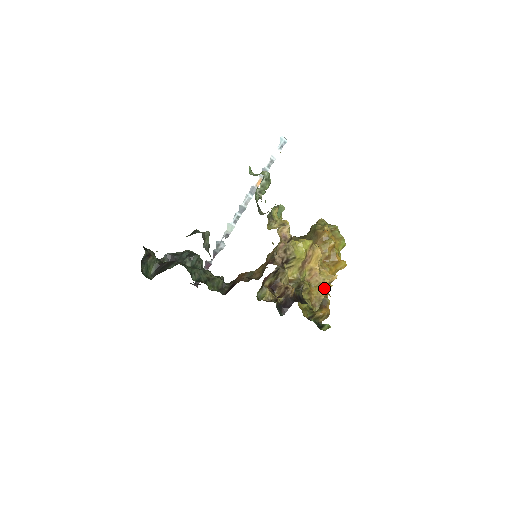
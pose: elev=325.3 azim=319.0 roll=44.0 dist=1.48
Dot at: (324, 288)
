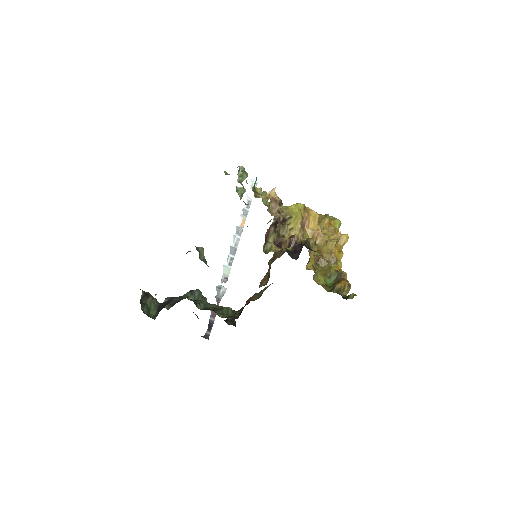
Dot at: (332, 241)
